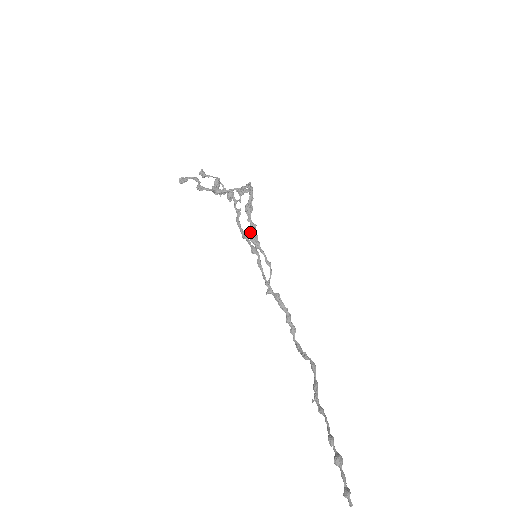
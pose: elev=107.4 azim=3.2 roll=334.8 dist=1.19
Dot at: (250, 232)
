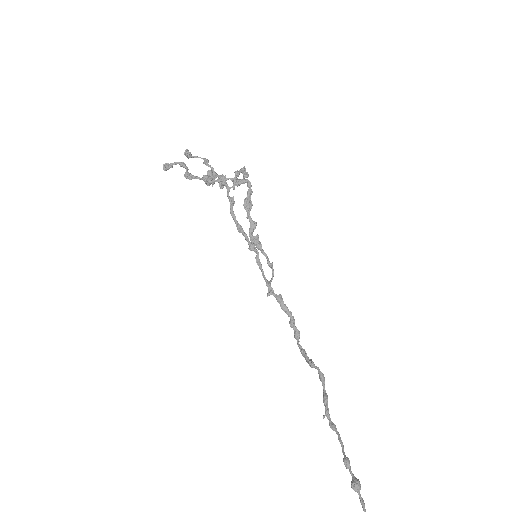
Dot at: (250, 231)
